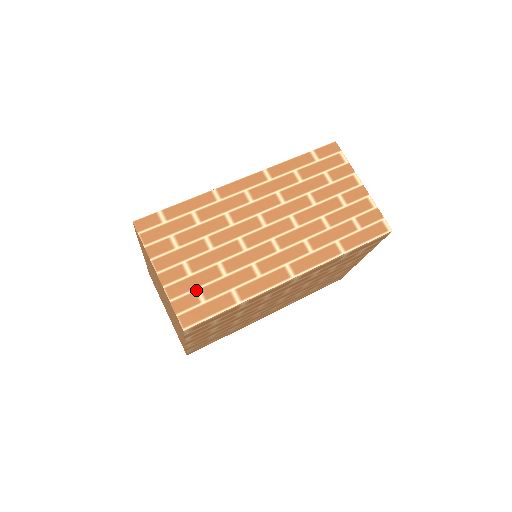
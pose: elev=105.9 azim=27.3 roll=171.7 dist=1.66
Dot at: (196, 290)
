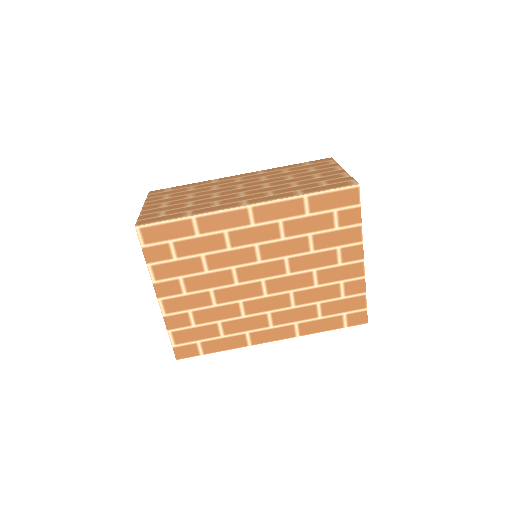
Dot at: (163, 212)
